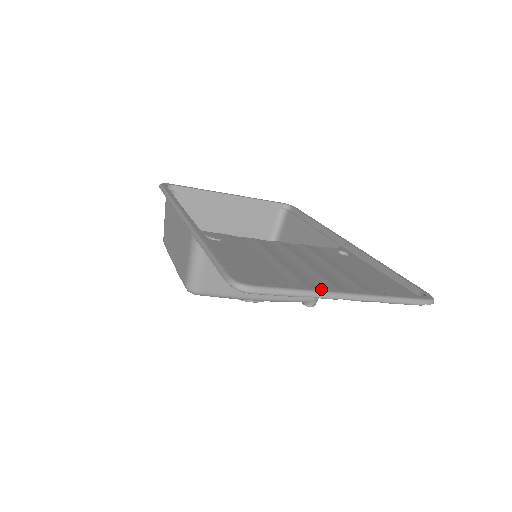
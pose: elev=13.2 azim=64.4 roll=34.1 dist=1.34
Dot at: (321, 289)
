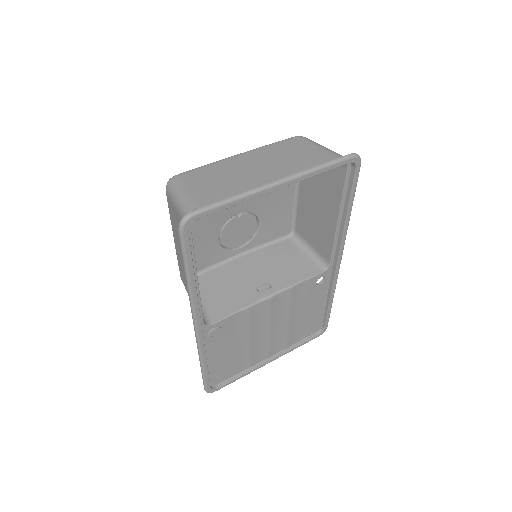
Dot at: occluded
